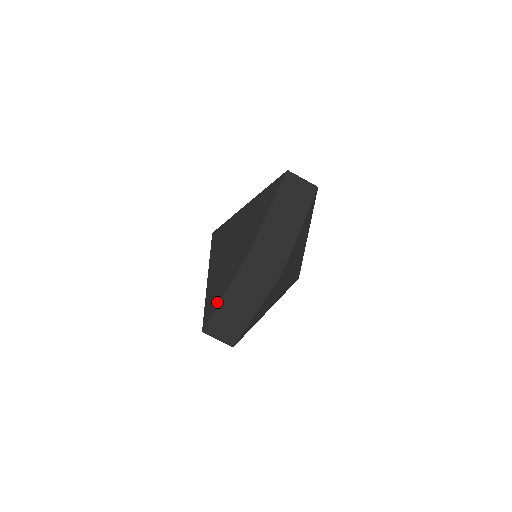
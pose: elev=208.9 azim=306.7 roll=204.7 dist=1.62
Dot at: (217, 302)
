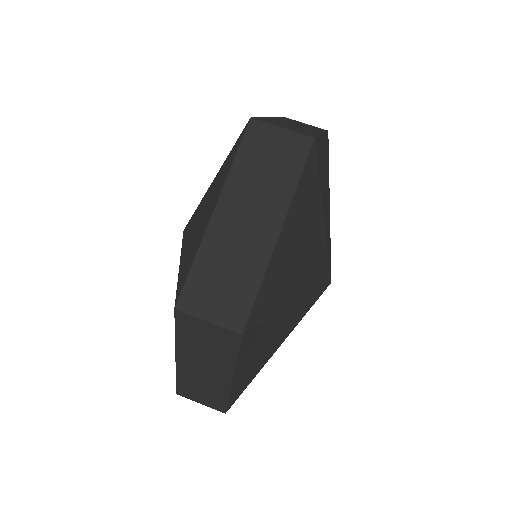
Dot at: occluded
